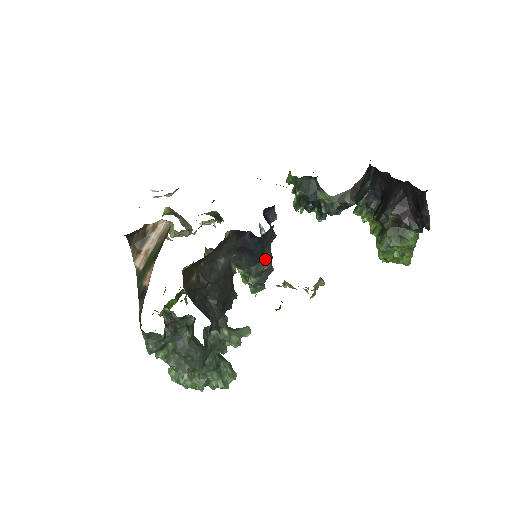
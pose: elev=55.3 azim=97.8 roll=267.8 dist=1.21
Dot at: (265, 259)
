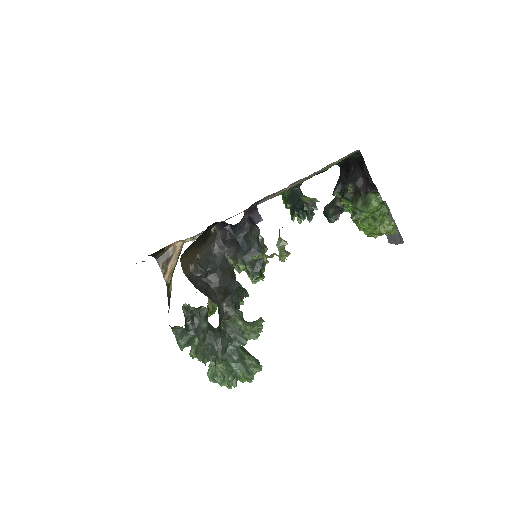
Dot at: (254, 249)
